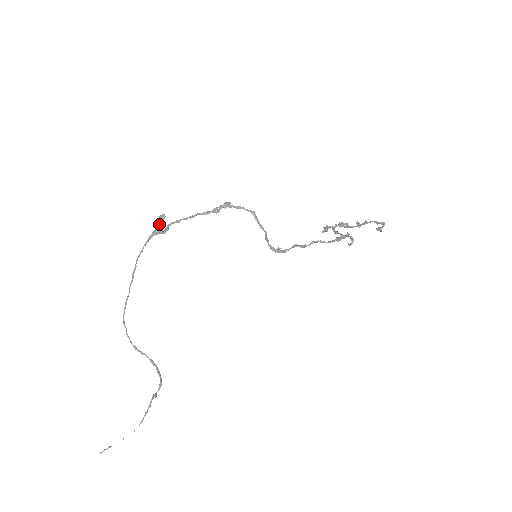
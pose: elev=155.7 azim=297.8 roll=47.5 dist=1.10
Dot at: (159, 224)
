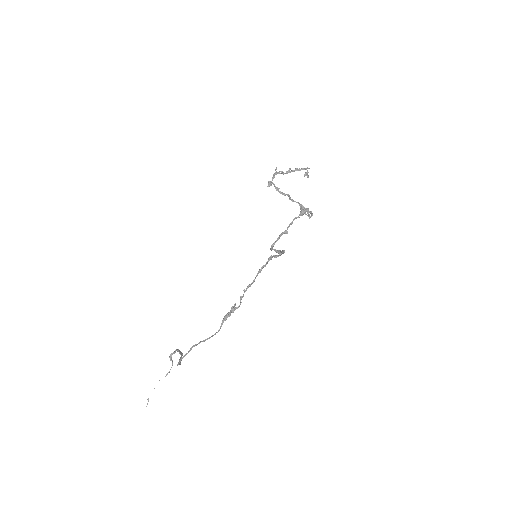
Dot at: (231, 312)
